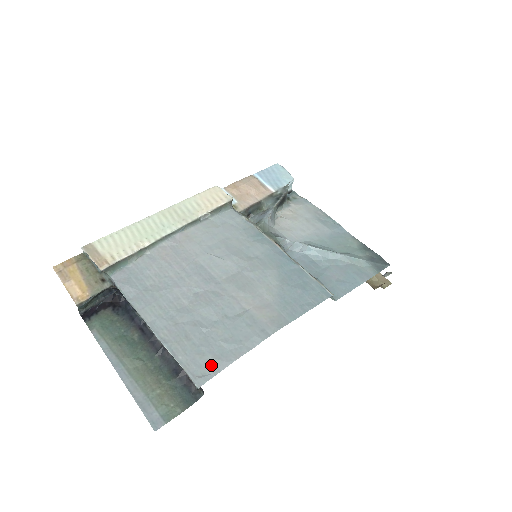
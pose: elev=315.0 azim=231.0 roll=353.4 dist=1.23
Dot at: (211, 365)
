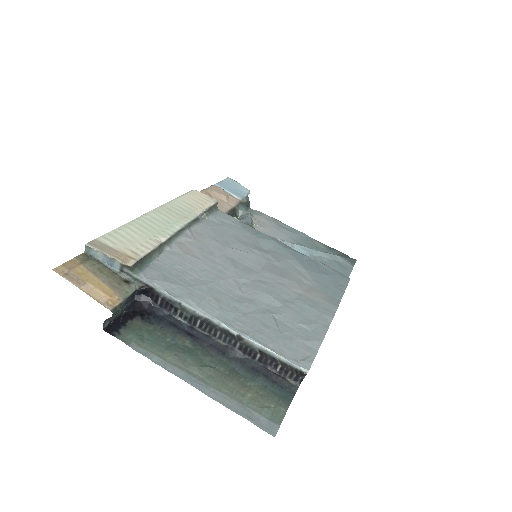
Dot at: (305, 347)
